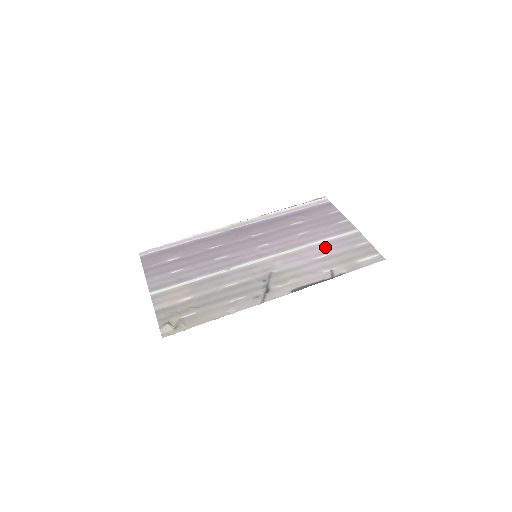
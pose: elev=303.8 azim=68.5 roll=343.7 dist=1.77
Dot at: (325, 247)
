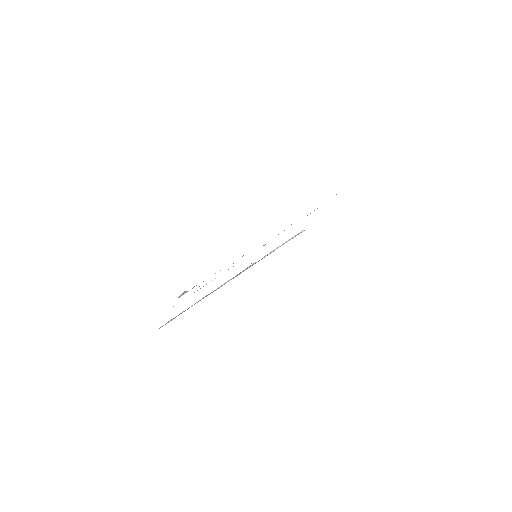
Dot at: occluded
